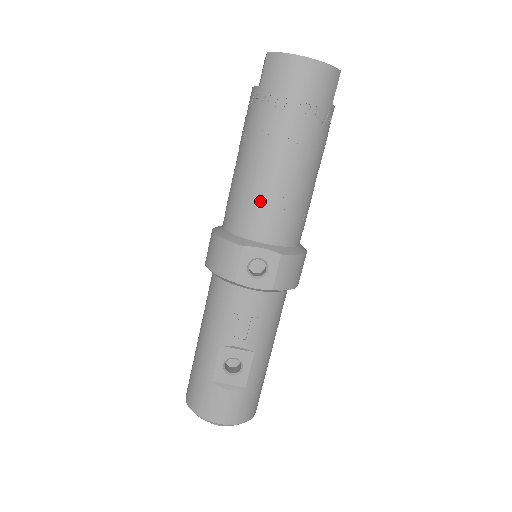
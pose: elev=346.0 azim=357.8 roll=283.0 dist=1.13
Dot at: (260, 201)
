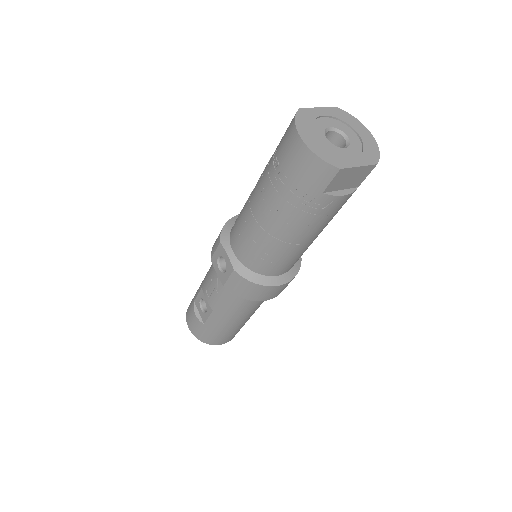
Dot at: (242, 222)
